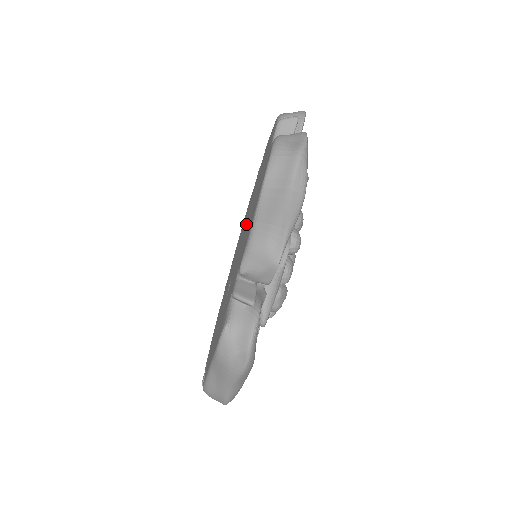
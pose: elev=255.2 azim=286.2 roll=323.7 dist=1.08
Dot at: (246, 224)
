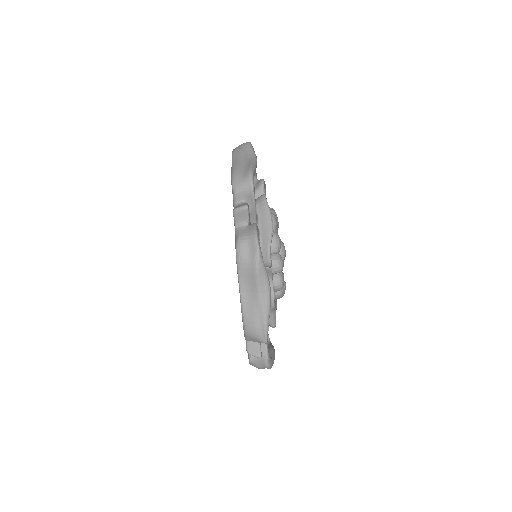
Dot at: occluded
